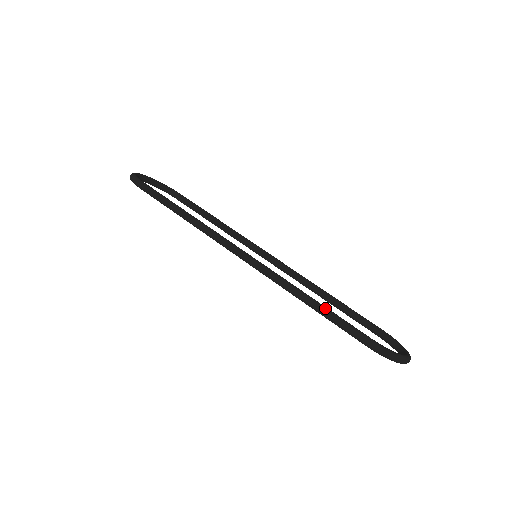
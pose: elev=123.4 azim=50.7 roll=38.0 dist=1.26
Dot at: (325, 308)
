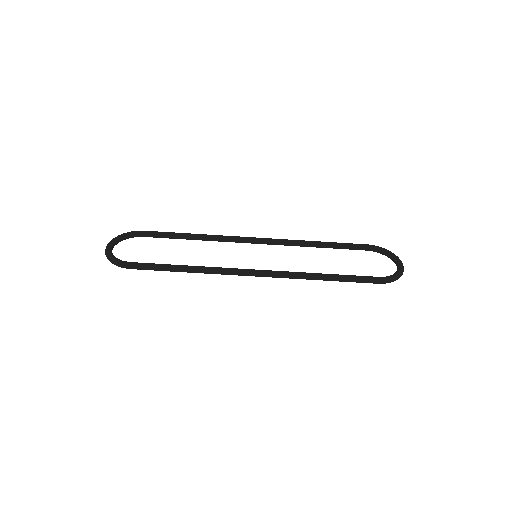
Dot at: (339, 277)
